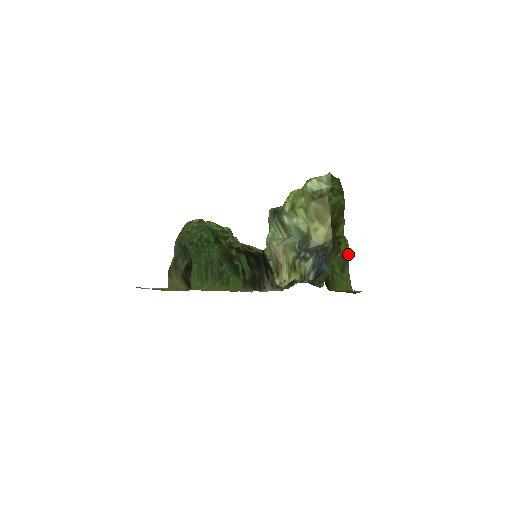
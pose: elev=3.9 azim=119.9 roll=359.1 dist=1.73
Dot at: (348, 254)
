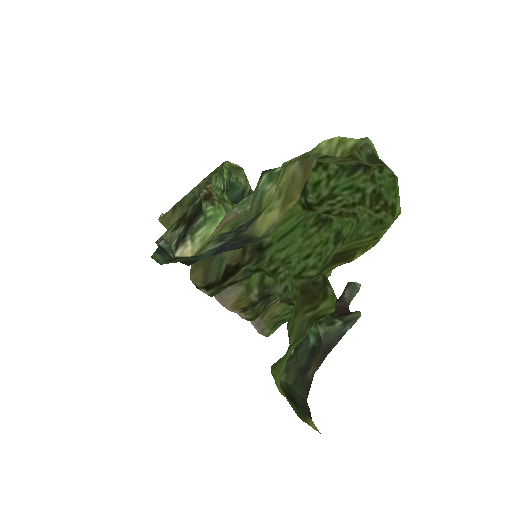
Dot at: (317, 320)
